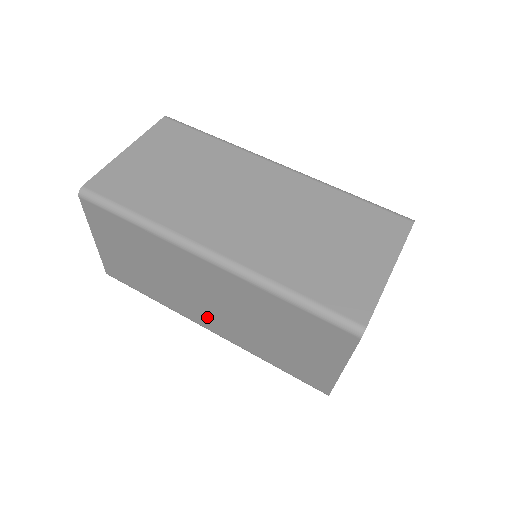
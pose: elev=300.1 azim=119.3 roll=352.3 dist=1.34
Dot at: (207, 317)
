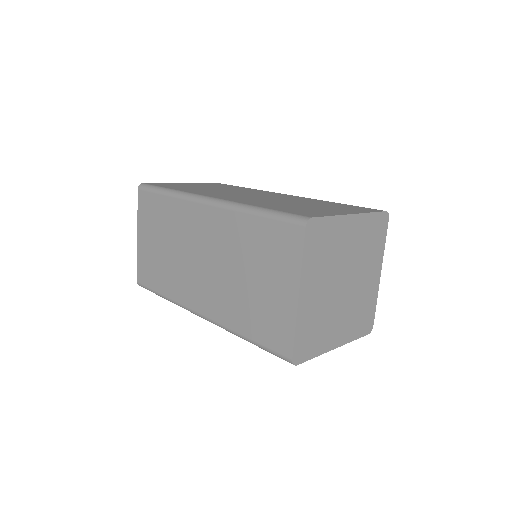
Dot at: (199, 291)
